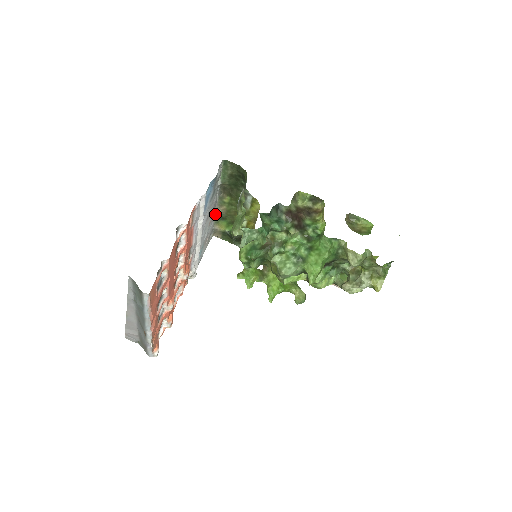
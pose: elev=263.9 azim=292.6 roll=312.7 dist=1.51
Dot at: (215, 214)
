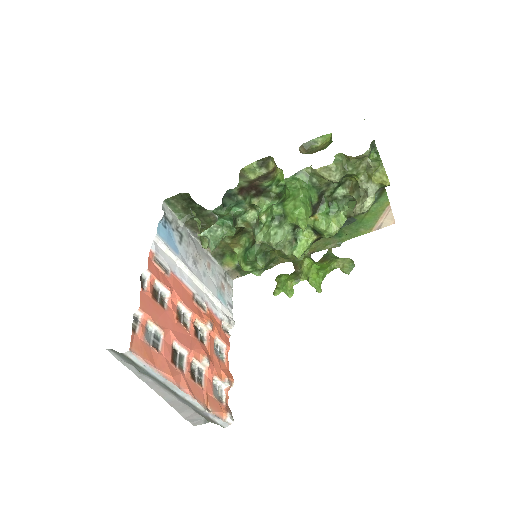
Dot at: (212, 257)
